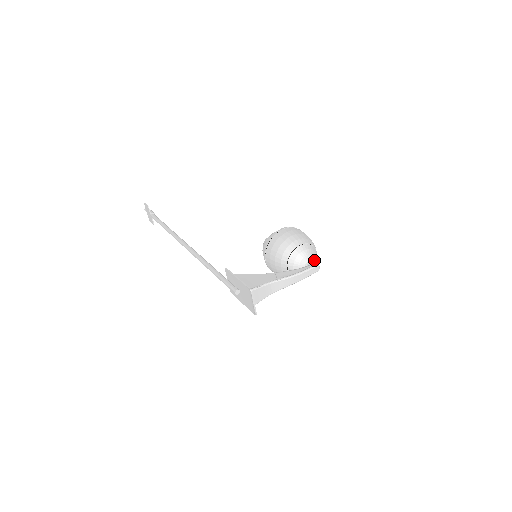
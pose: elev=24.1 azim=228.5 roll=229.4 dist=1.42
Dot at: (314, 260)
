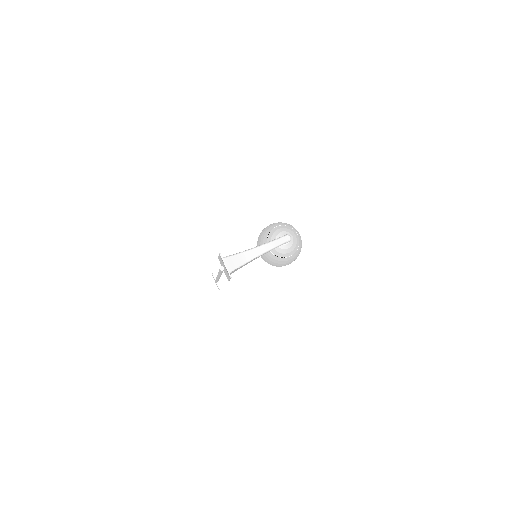
Dot at: occluded
